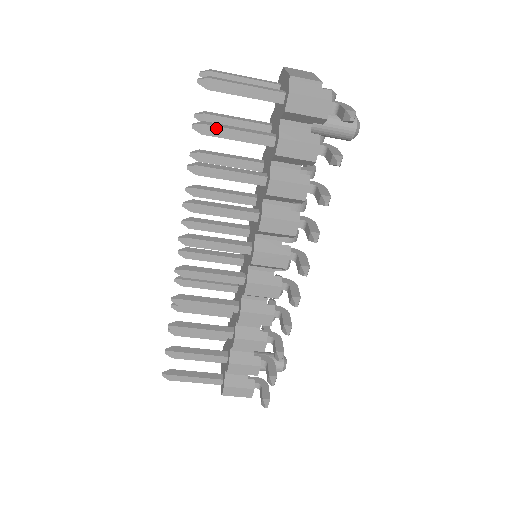
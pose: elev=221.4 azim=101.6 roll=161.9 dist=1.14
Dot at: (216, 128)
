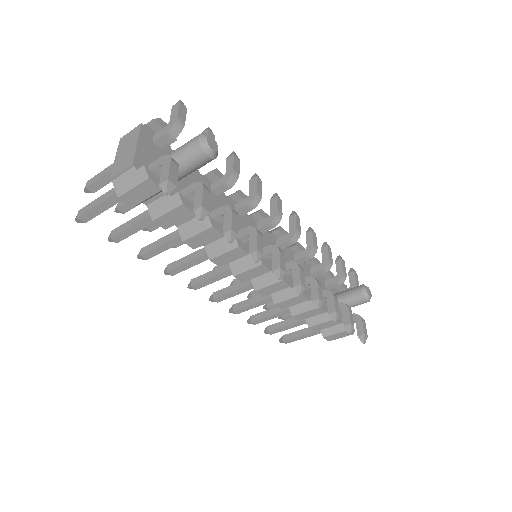
Dot at: (120, 234)
